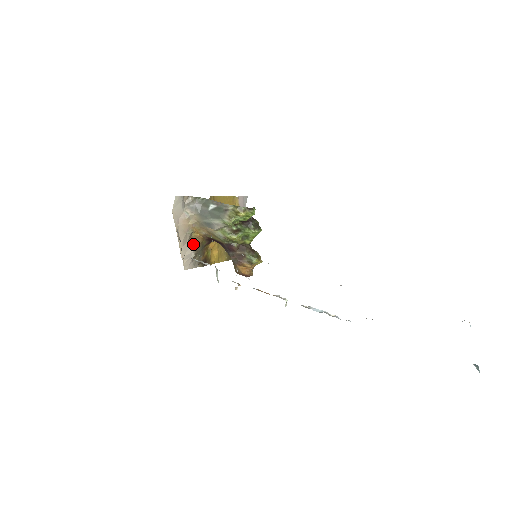
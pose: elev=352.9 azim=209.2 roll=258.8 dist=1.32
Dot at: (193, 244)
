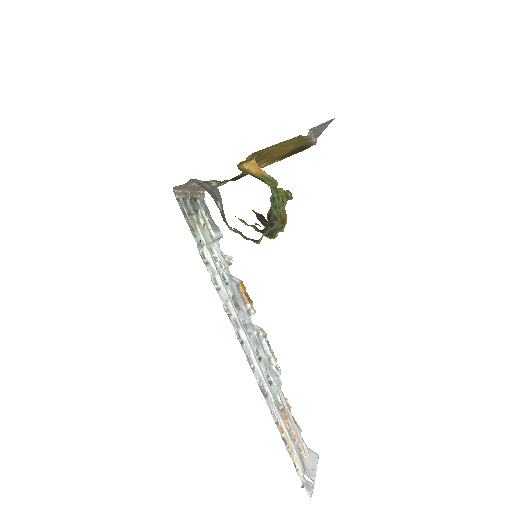
Dot at: (216, 181)
